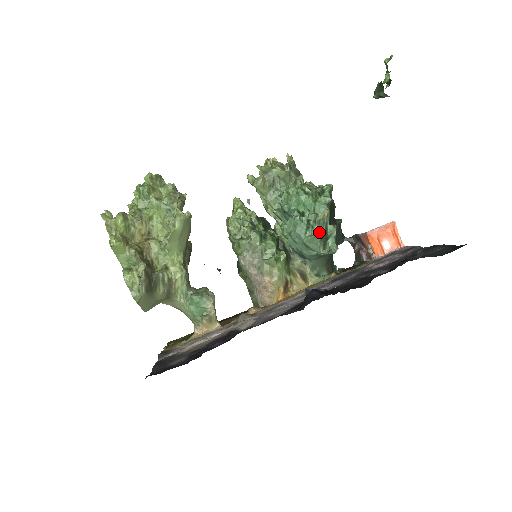
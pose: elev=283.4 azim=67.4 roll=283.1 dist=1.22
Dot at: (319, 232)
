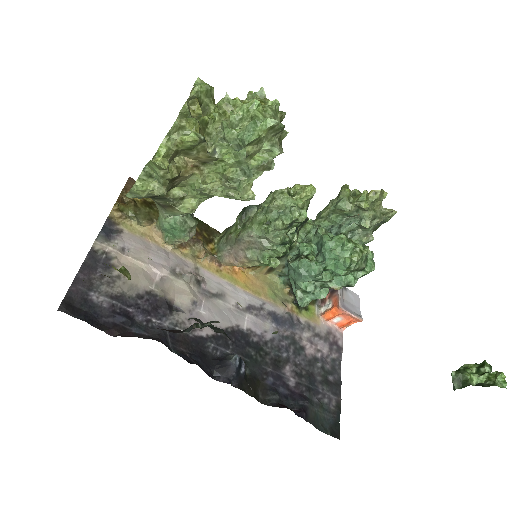
Dot at: (313, 292)
